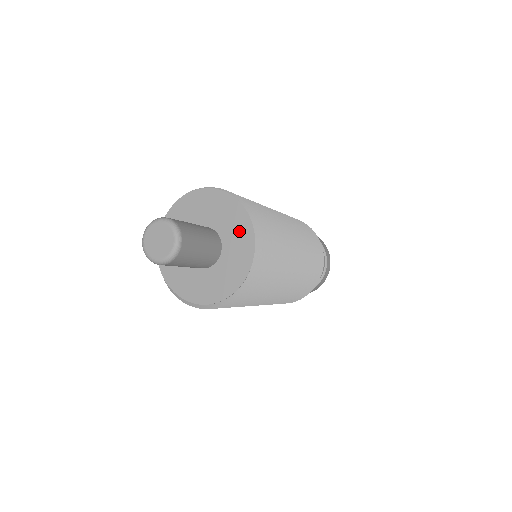
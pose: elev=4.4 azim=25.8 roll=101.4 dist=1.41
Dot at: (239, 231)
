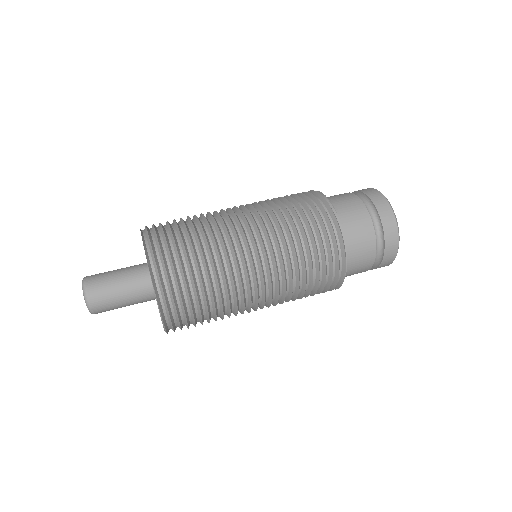
Dot at: occluded
